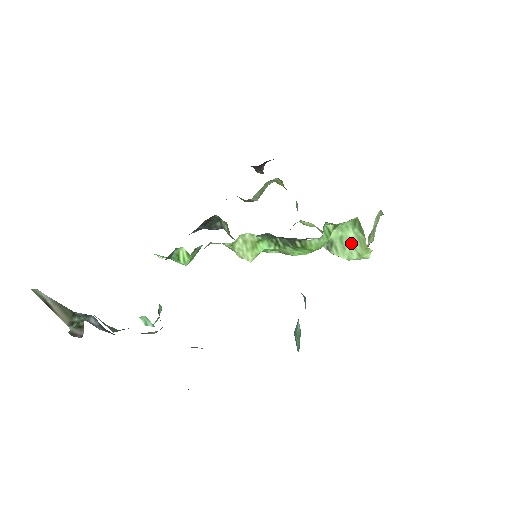
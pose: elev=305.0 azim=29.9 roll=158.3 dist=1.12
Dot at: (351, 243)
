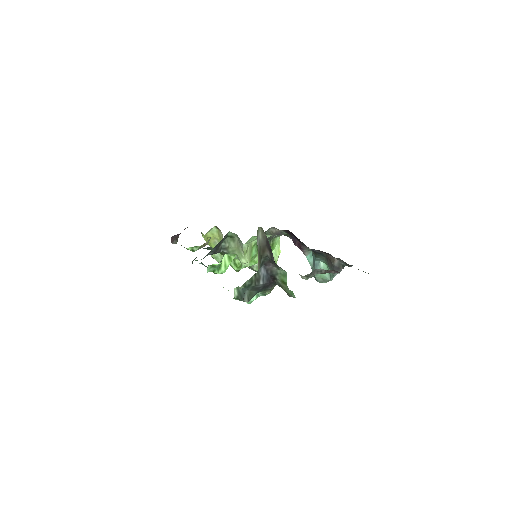
Dot at: occluded
